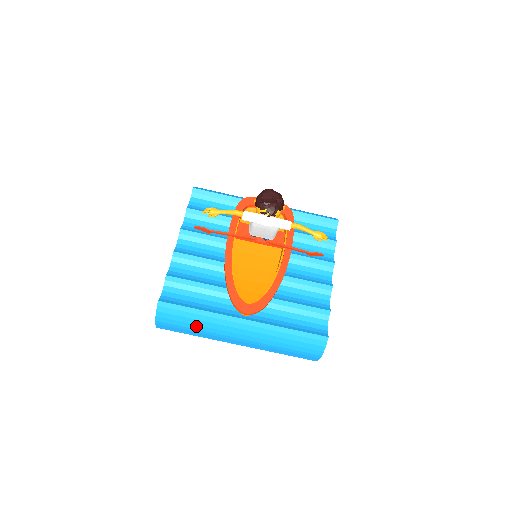
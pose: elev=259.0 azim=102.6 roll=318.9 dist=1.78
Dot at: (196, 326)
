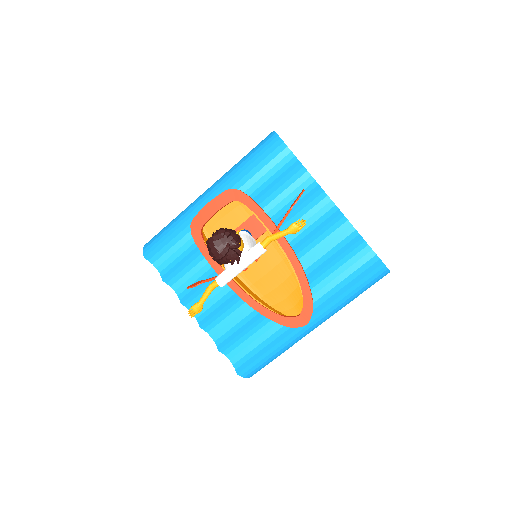
Dot at: (280, 354)
